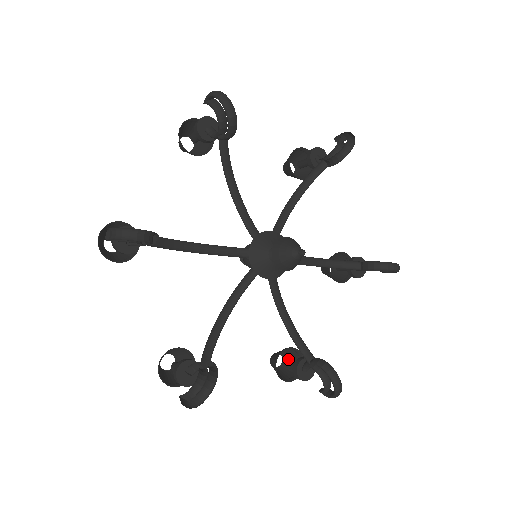
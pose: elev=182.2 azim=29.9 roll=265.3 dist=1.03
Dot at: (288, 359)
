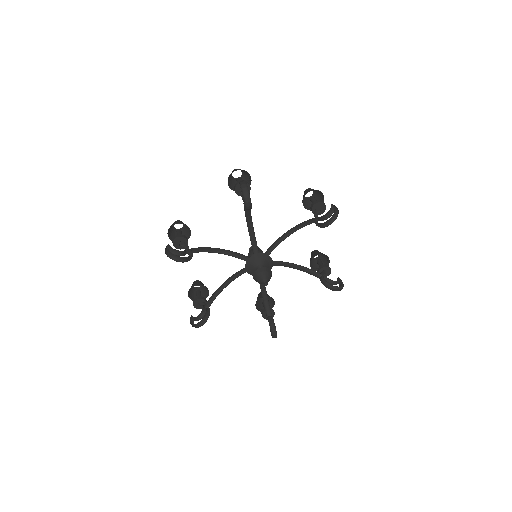
Dot at: (268, 298)
